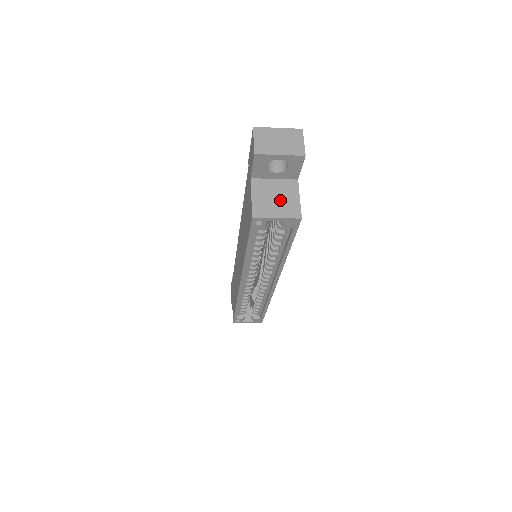
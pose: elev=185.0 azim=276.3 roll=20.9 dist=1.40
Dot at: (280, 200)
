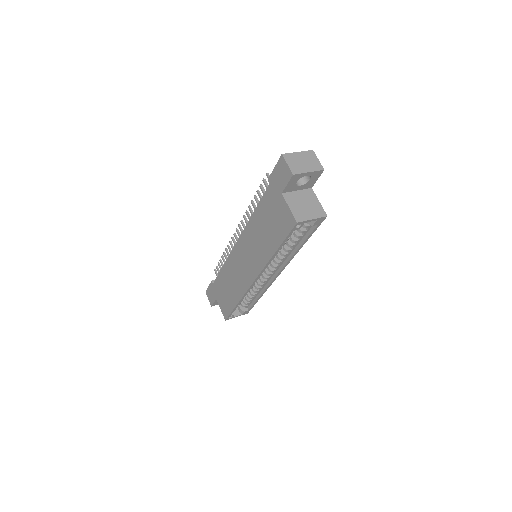
Dot at: (308, 206)
